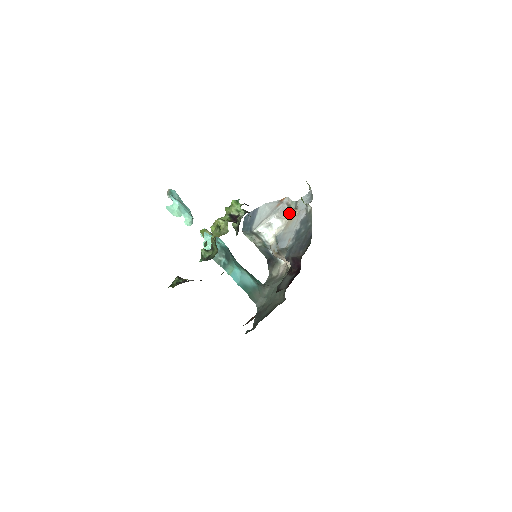
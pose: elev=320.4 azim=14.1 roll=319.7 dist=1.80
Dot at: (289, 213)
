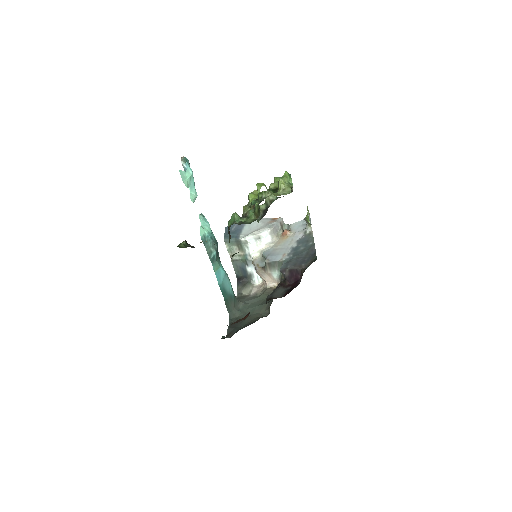
Dot at: (280, 233)
